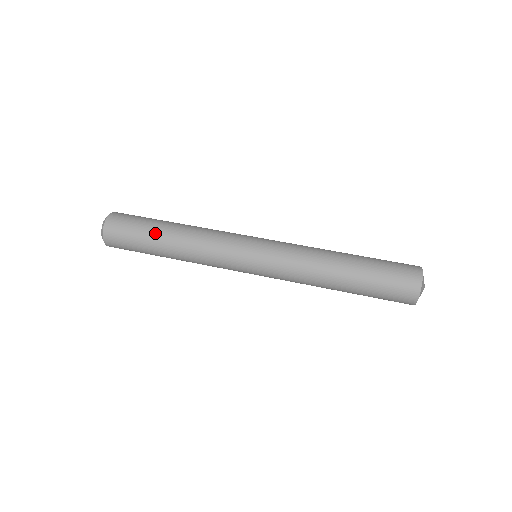
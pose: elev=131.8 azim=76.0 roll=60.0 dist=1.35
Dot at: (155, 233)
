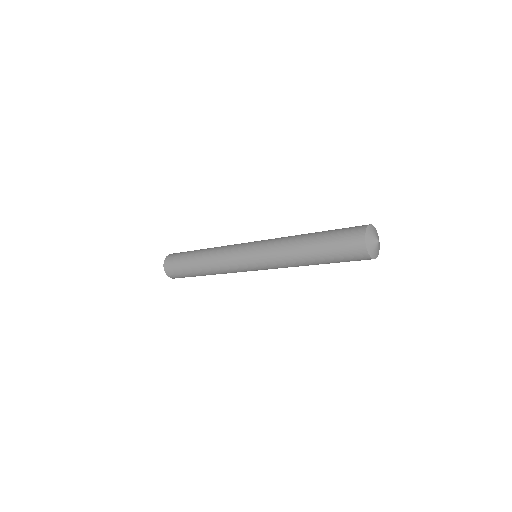
Dot at: occluded
